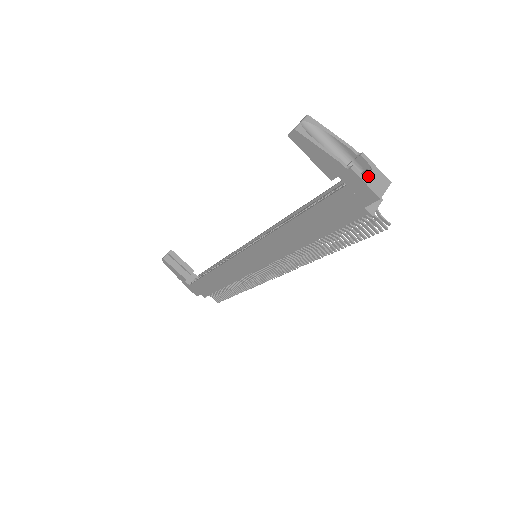
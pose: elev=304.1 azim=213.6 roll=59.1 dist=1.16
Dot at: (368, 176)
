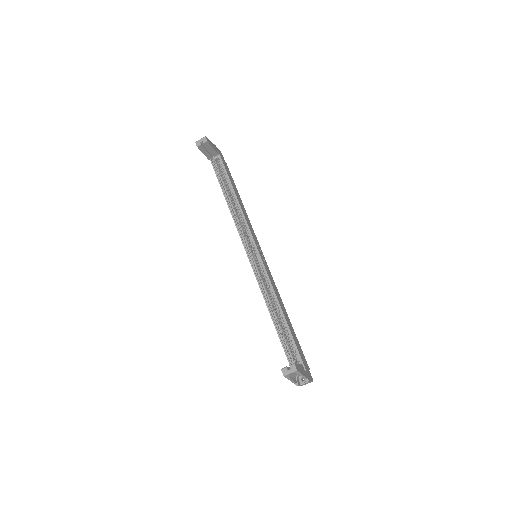
Dot at: occluded
